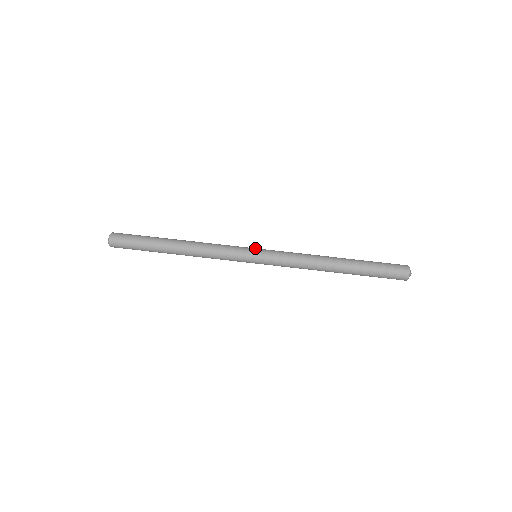
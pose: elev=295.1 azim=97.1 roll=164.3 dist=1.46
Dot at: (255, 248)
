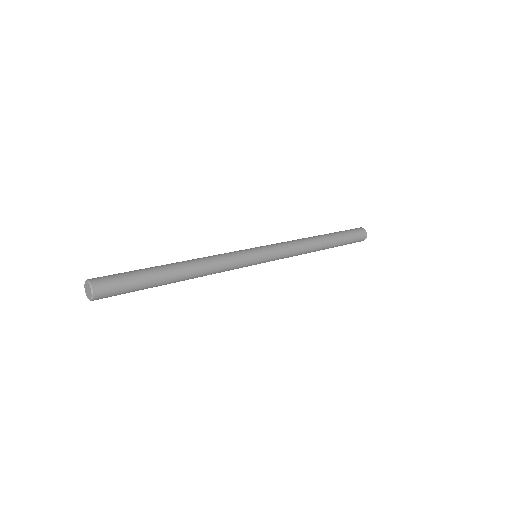
Dot at: occluded
